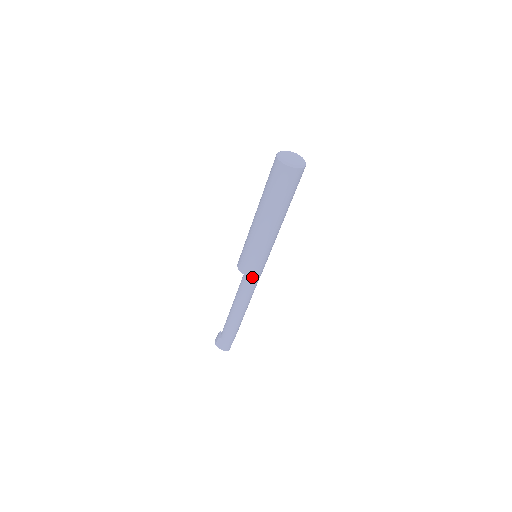
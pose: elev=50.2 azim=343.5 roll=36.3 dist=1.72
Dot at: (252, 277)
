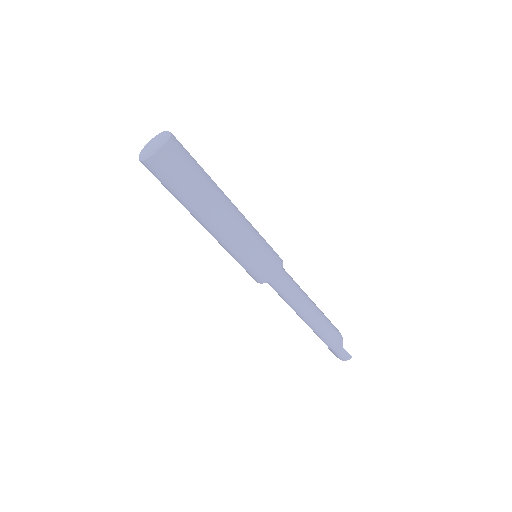
Dot at: (269, 281)
